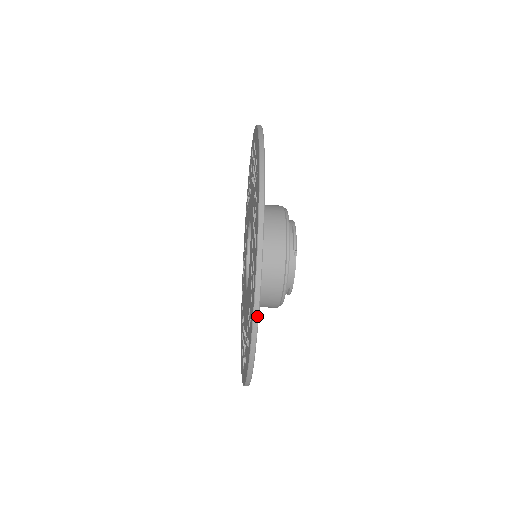
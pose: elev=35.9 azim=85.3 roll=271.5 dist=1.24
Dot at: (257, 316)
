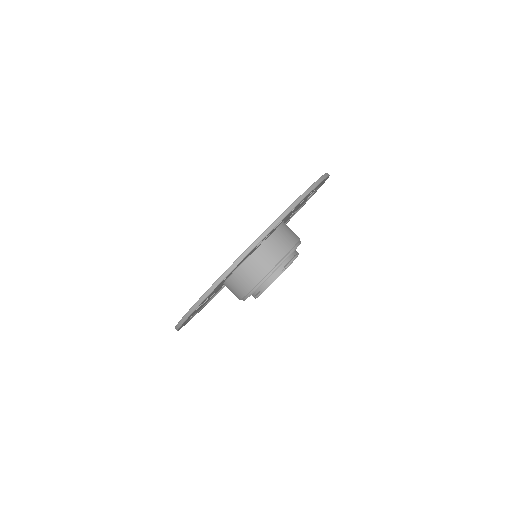
Dot at: (230, 270)
